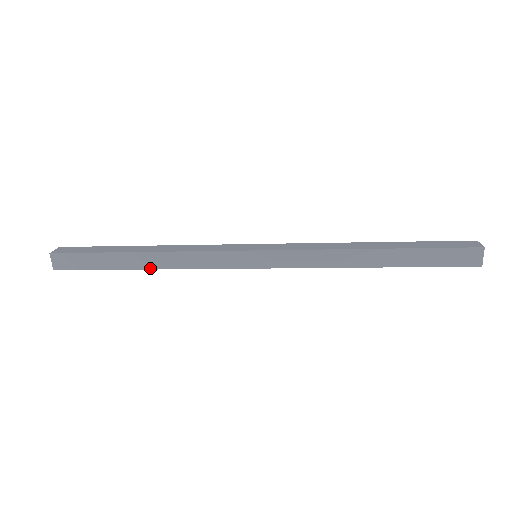
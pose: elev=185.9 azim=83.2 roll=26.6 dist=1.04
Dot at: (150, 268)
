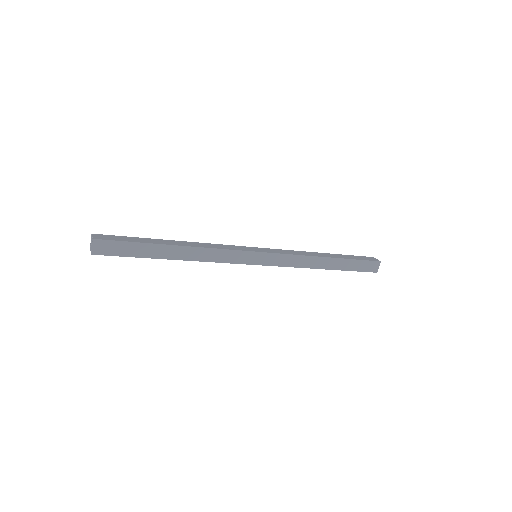
Dot at: (180, 259)
